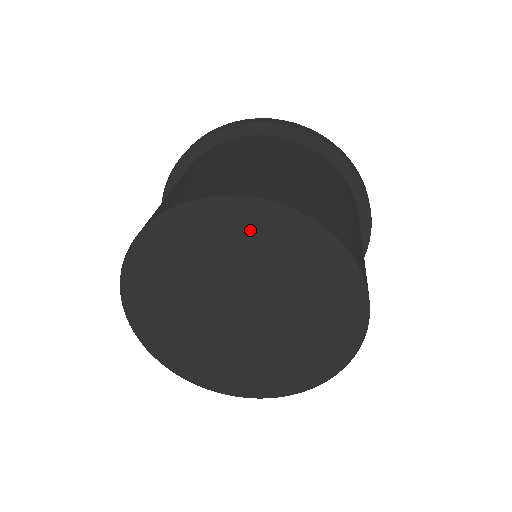
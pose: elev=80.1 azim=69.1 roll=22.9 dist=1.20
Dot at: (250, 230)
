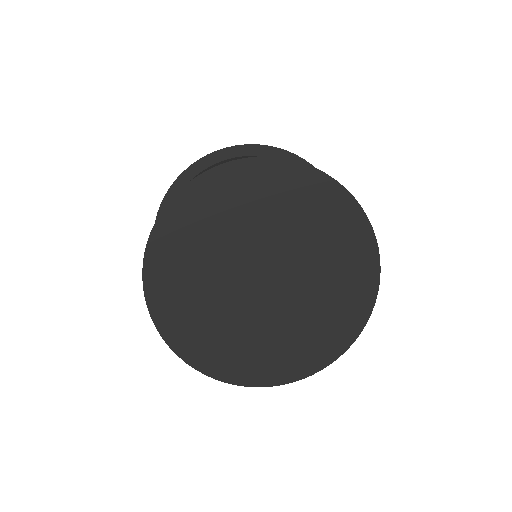
Dot at: (343, 237)
